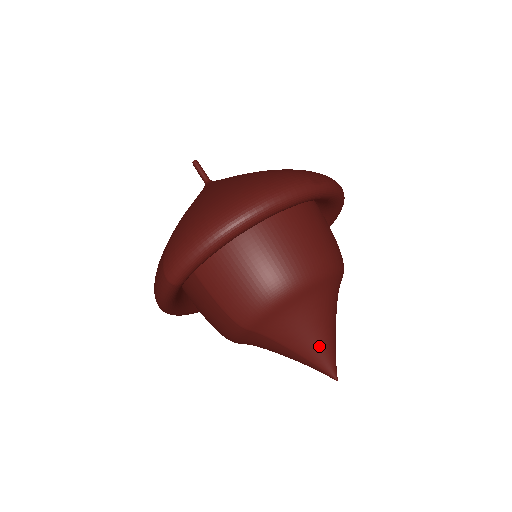
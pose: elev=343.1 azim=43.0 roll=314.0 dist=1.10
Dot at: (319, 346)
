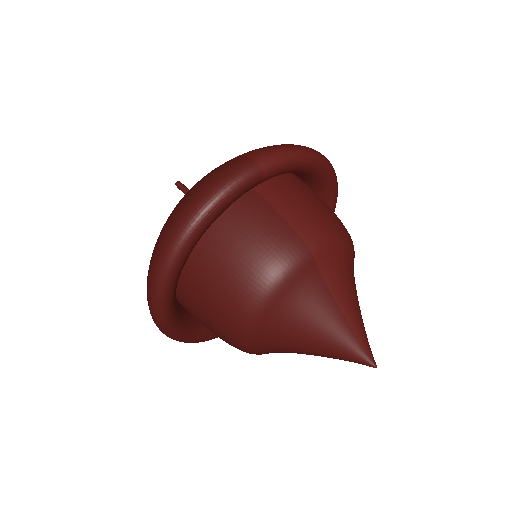
Dot at: (361, 317)
